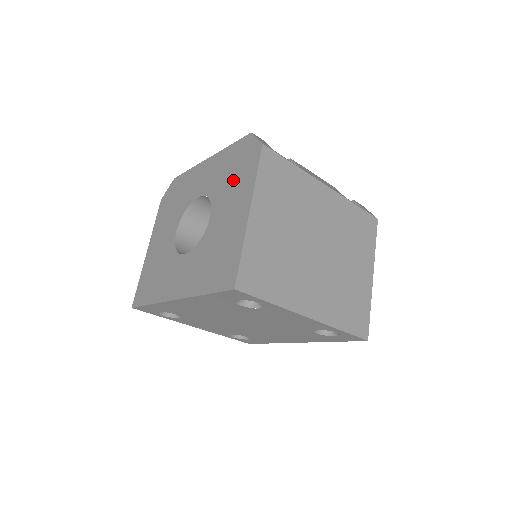
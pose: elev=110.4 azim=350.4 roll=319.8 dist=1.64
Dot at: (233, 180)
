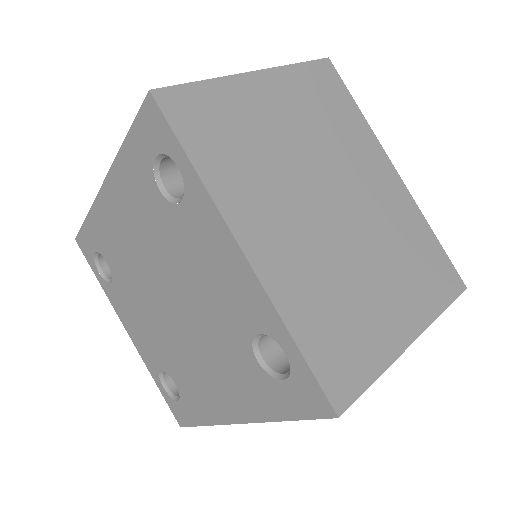
Dot at: occluded
